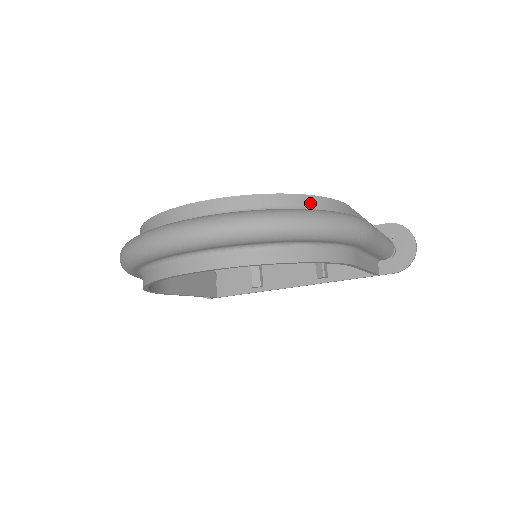
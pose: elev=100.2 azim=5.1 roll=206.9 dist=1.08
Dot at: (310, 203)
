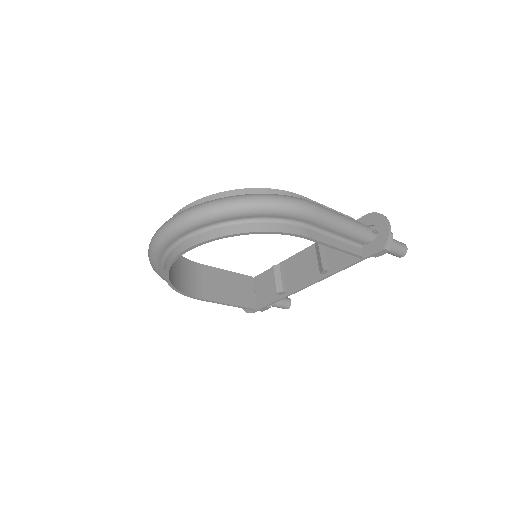
Dot at: (256, 193)
